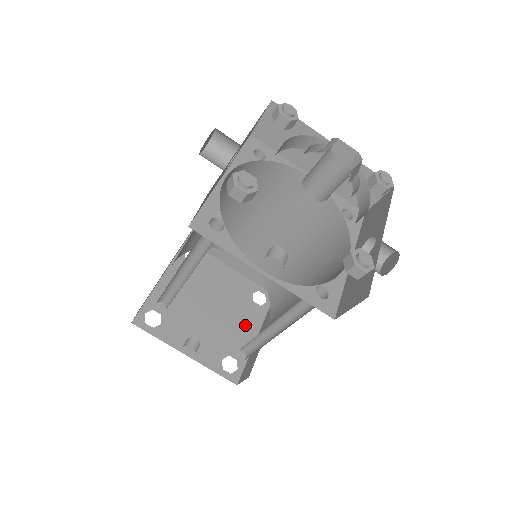
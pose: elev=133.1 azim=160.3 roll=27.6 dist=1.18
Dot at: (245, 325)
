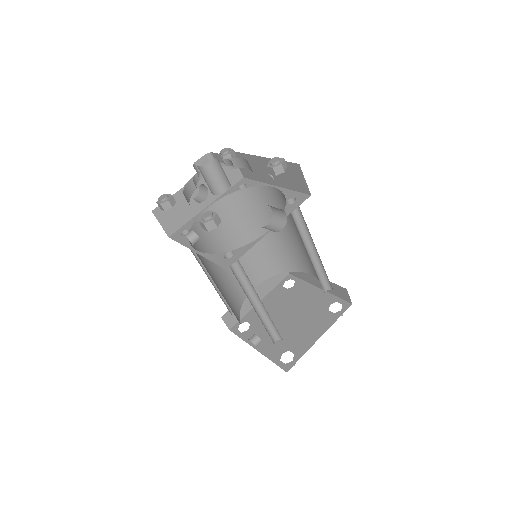
Dot at: (313, 329)
